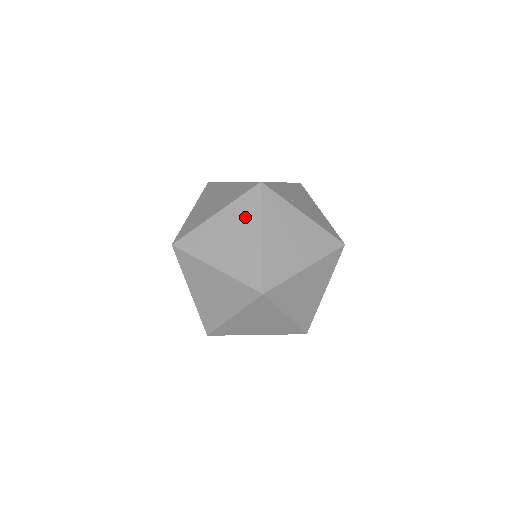
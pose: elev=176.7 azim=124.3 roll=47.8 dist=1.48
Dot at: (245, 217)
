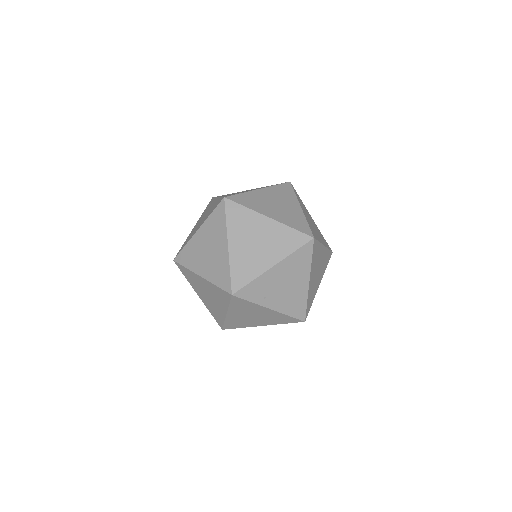
Dot at: (218, 297)
